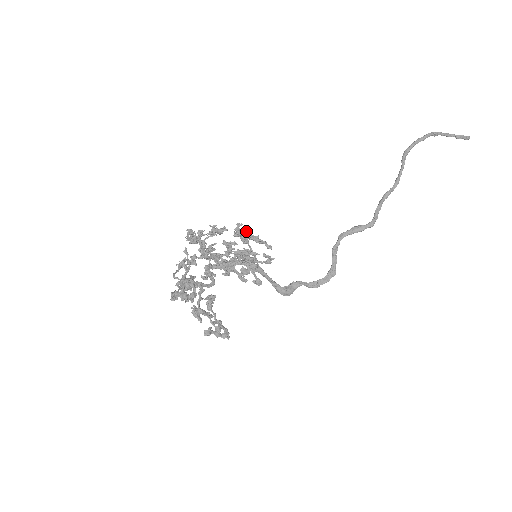
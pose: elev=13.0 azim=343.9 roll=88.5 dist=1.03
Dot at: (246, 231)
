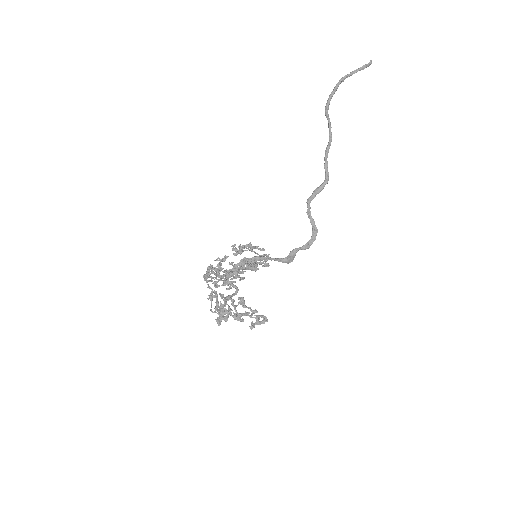
Dot at: (241, 249)
